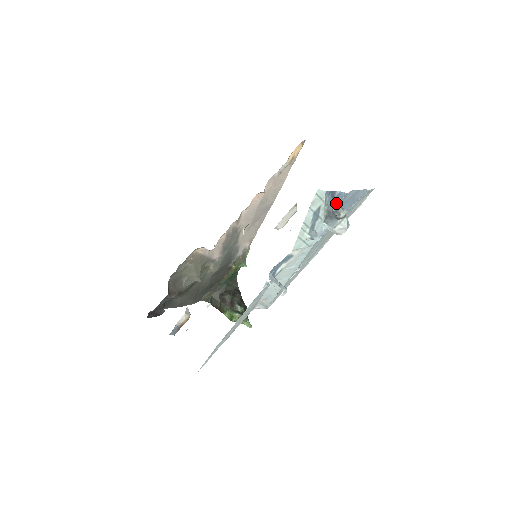
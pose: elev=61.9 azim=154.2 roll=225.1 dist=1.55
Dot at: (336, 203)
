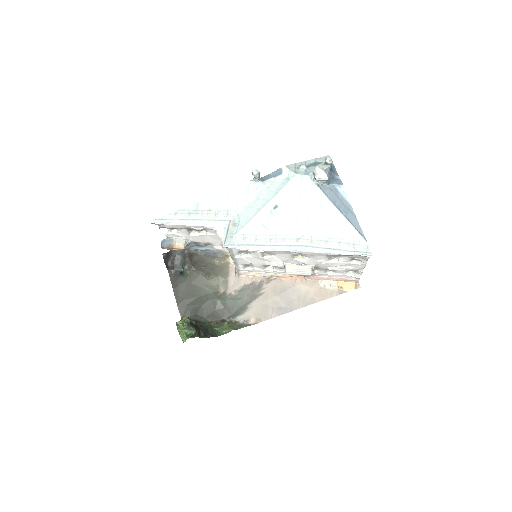
Dot at: occluded
